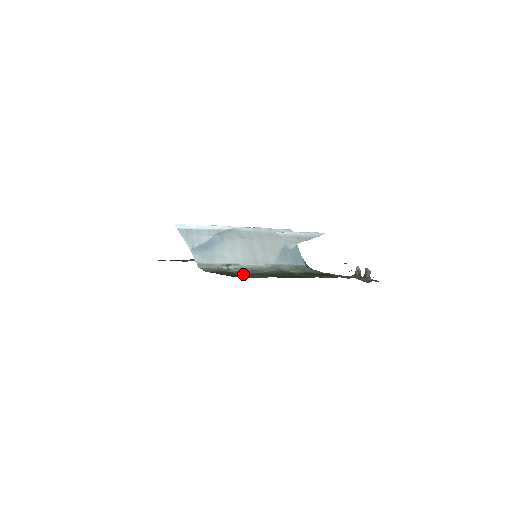
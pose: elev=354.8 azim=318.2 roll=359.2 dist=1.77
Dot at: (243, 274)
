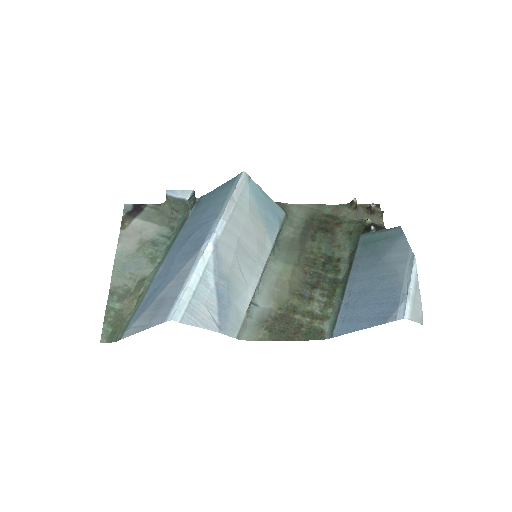
Dot at: (294, 312)
